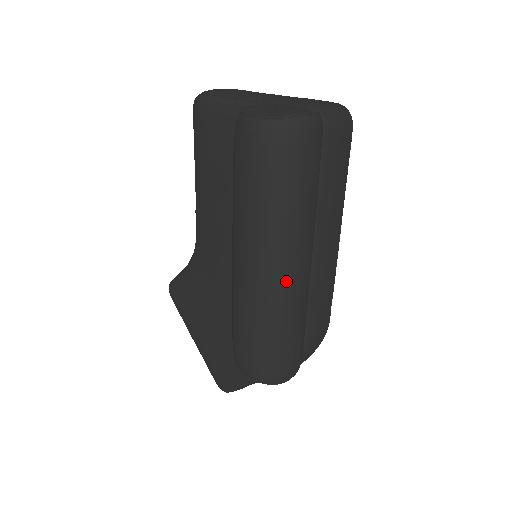
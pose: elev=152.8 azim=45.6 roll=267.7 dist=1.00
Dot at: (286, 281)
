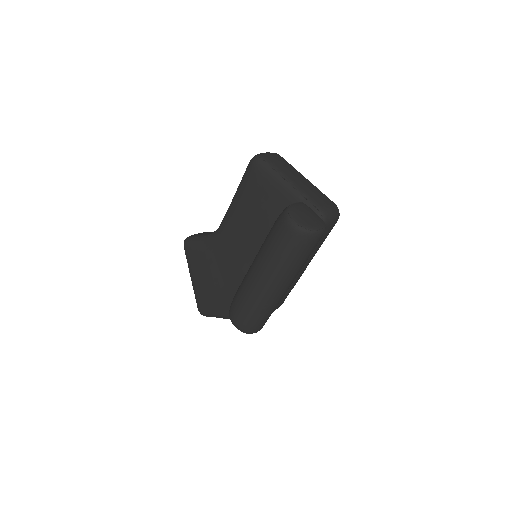
Dot at: (277, 293)
